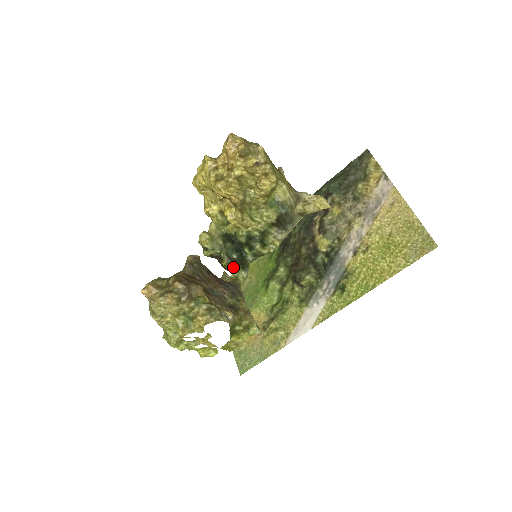
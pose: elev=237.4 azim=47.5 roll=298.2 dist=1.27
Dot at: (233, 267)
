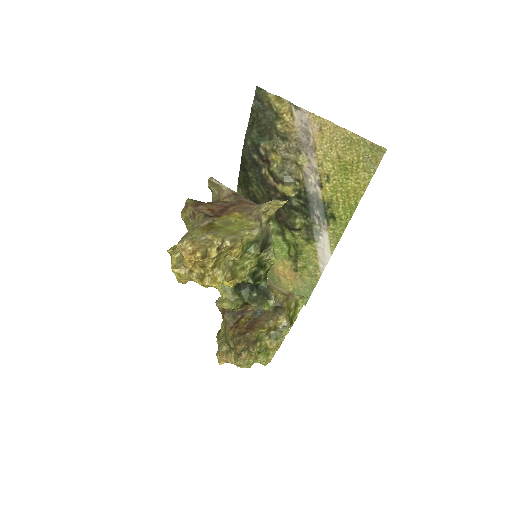
Dot at: (263, 307)
